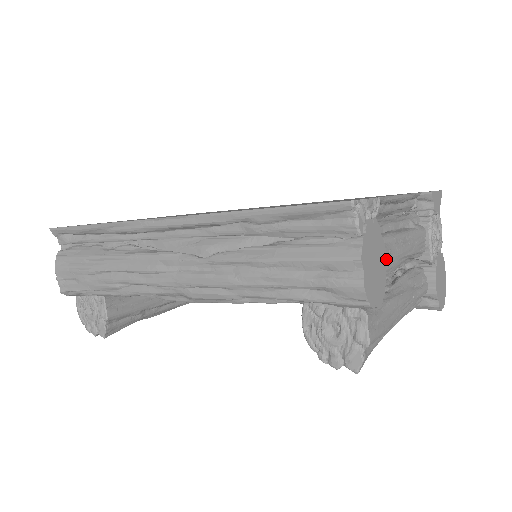
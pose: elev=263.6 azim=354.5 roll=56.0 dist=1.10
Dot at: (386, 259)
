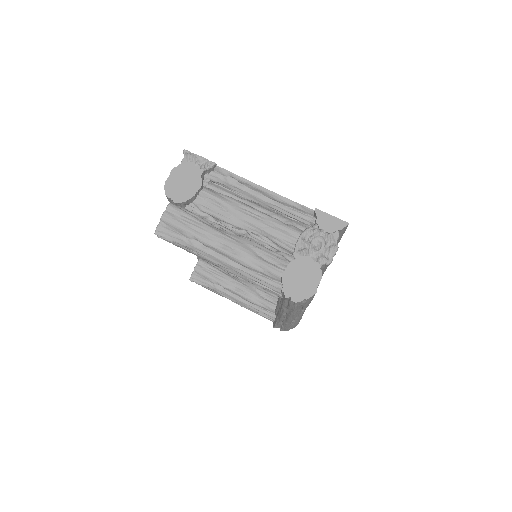
Dot at: (222, 207)
